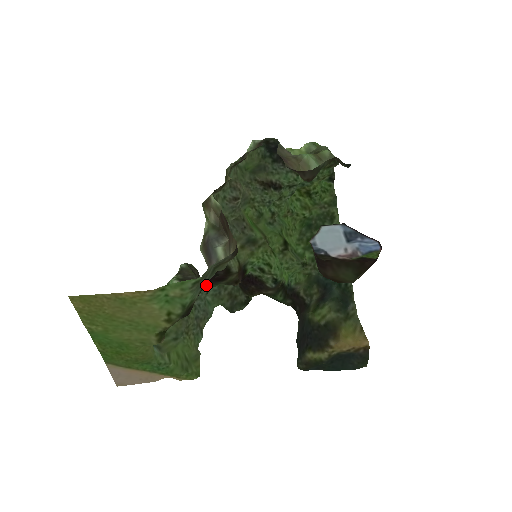
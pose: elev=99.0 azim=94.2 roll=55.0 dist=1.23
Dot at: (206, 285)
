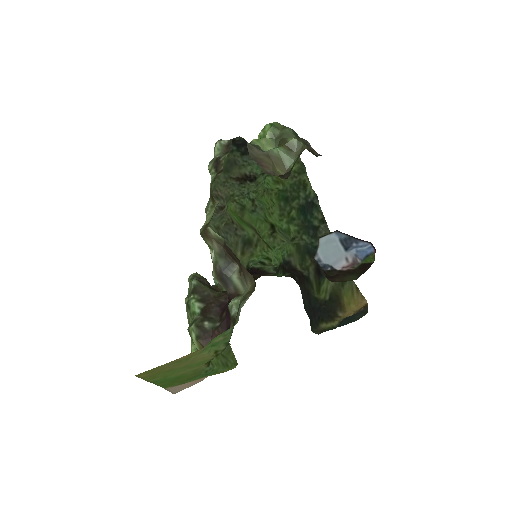
Dot at: (227, 303)
